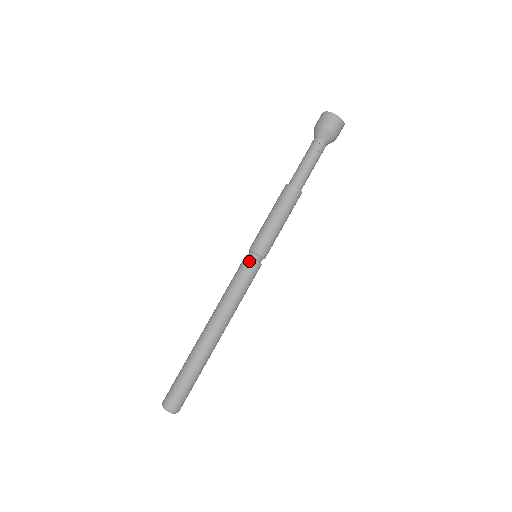
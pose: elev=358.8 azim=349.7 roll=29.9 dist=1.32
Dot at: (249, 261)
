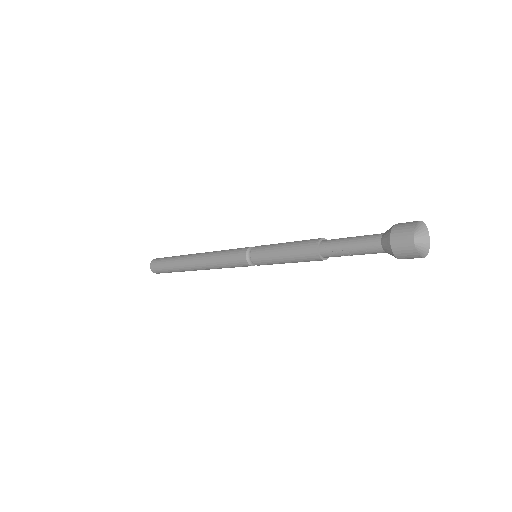
Dot at: (243, 257)
